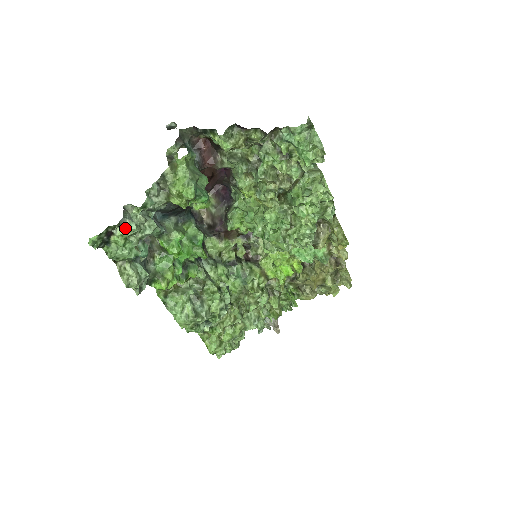
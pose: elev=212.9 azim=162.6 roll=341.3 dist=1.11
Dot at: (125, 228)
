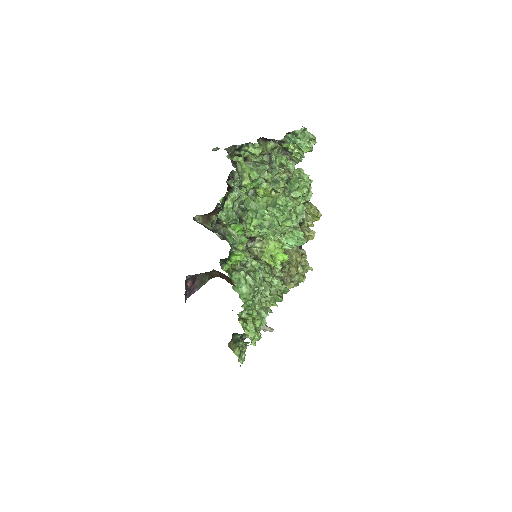
Dot at: (235, 192)
